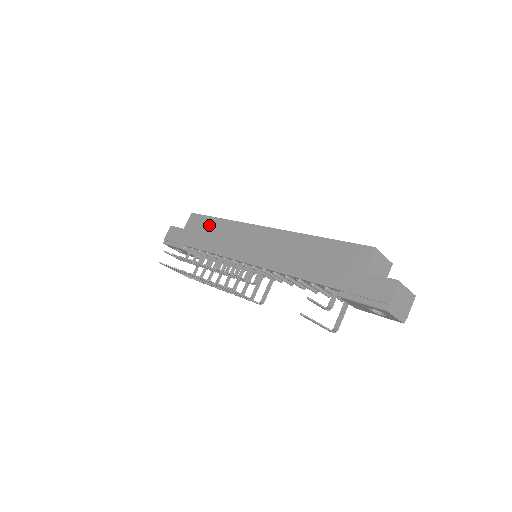
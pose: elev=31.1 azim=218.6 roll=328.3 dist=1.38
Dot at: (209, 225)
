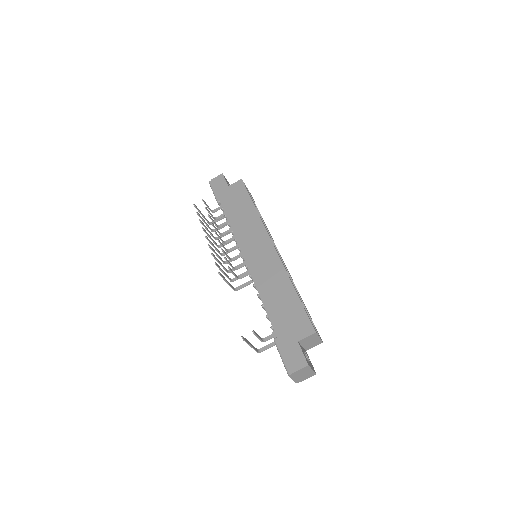
Dot at: (245, 203)
